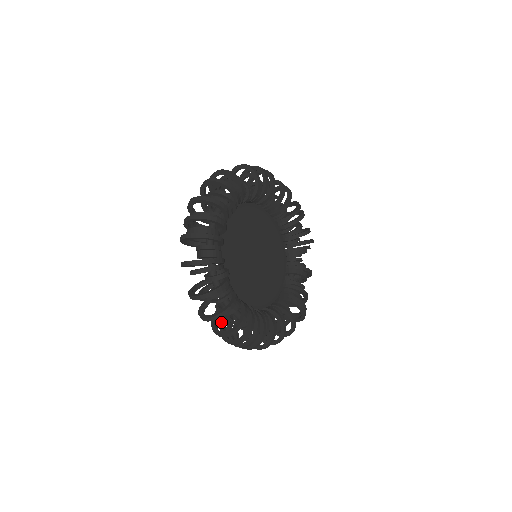
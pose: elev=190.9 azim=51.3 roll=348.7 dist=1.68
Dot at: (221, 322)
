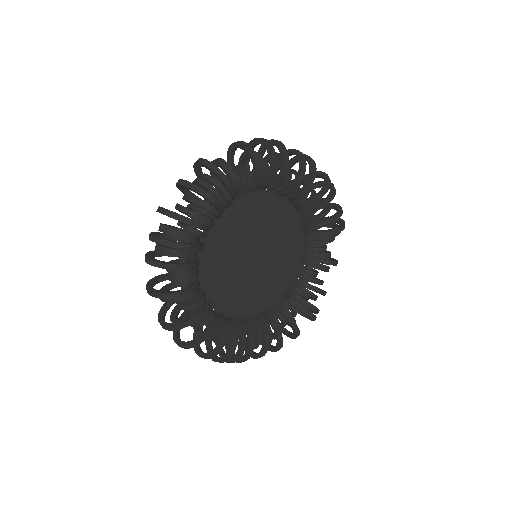
Dot at: occluded
